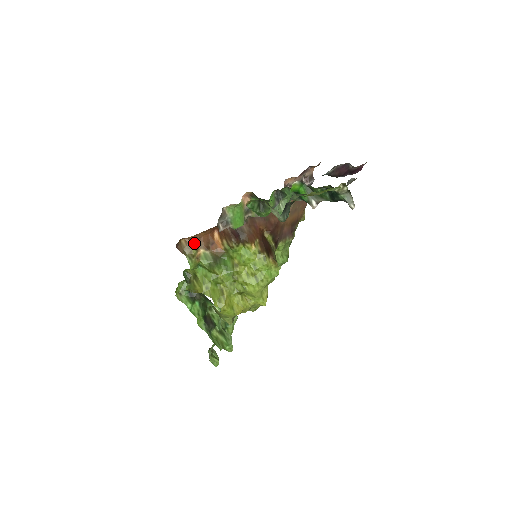
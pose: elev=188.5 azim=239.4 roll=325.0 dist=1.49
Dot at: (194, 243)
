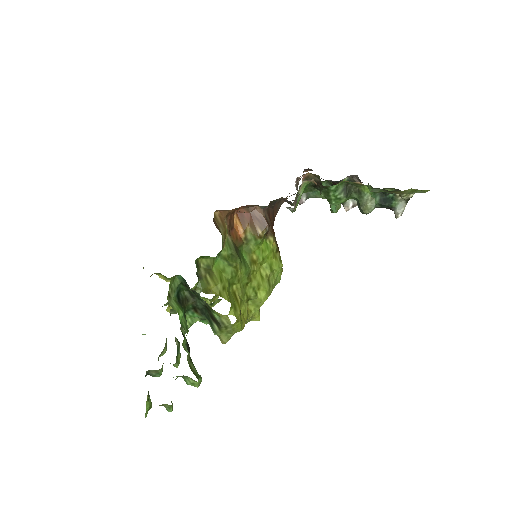
Dot at: (225, 221)
